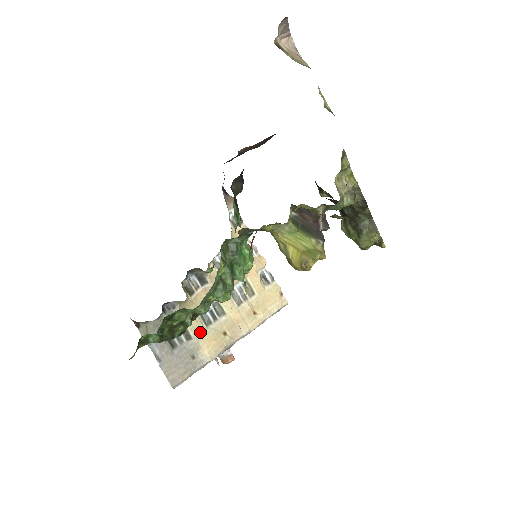
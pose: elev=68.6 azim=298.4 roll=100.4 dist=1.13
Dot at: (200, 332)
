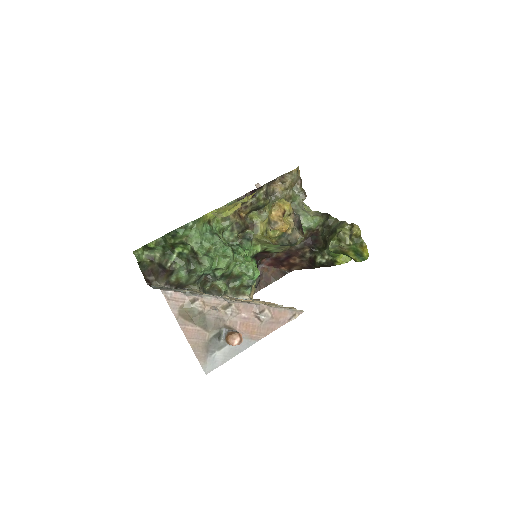
Dot at: occluded
